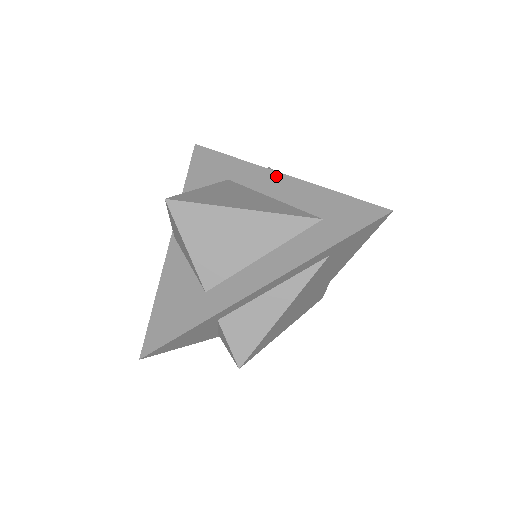
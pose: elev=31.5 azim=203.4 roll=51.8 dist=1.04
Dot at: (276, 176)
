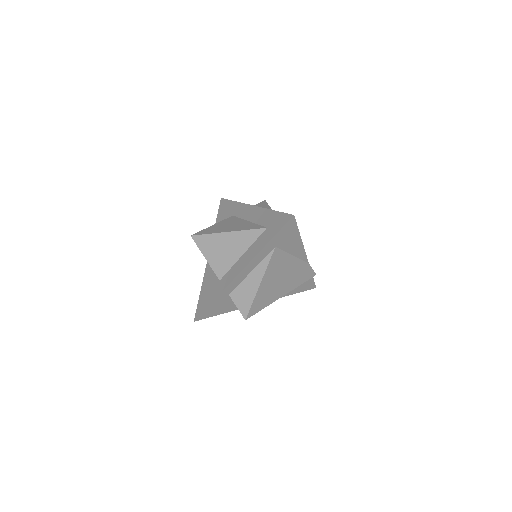
Dot at: (251, 208)
